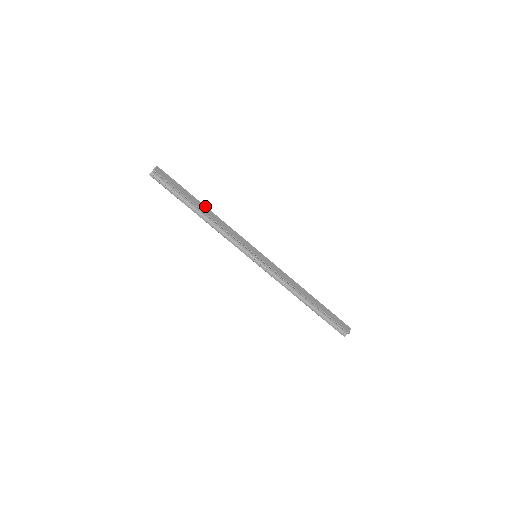
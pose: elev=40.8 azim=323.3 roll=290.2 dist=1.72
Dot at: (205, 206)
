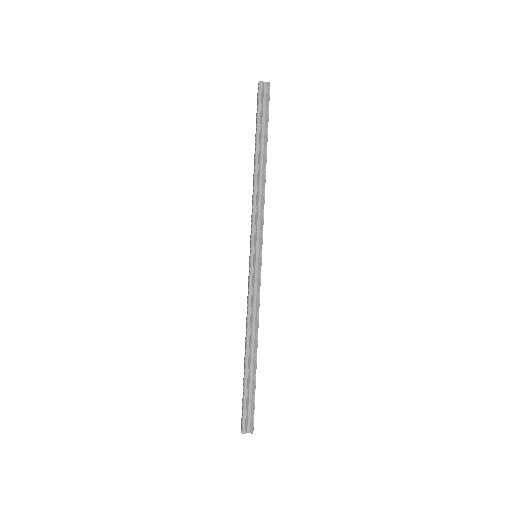
Dot at: occluded
